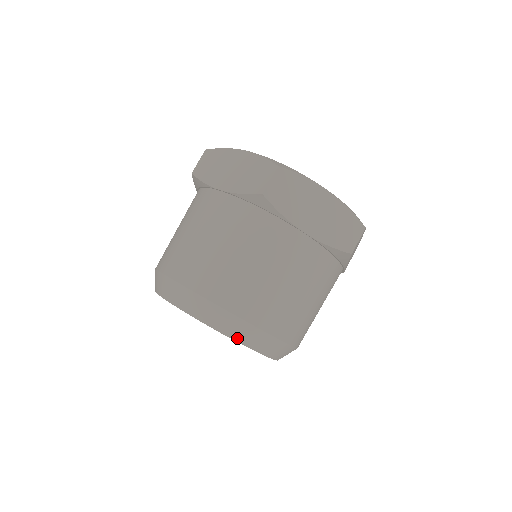
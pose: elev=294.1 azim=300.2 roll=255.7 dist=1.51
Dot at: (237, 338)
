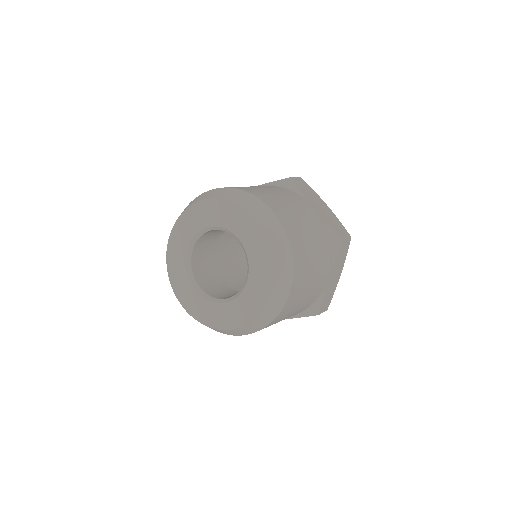
Dot at: (259, 219)
